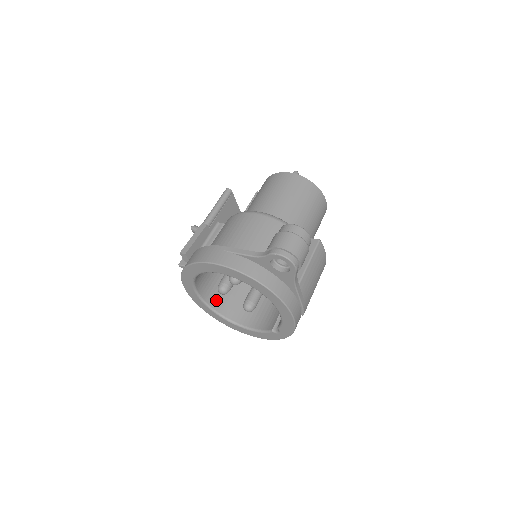
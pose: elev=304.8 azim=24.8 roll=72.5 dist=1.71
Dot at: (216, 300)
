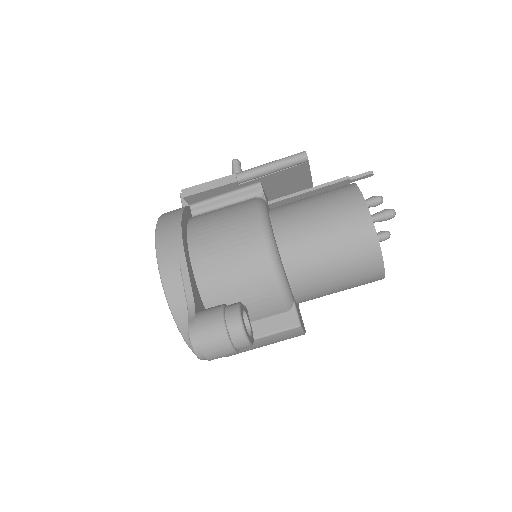
Dot at: occluded
